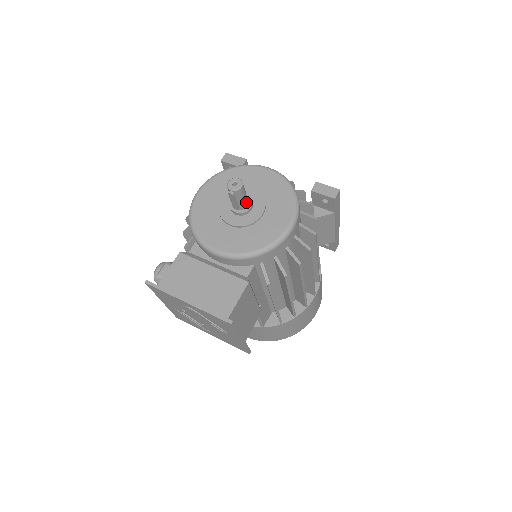
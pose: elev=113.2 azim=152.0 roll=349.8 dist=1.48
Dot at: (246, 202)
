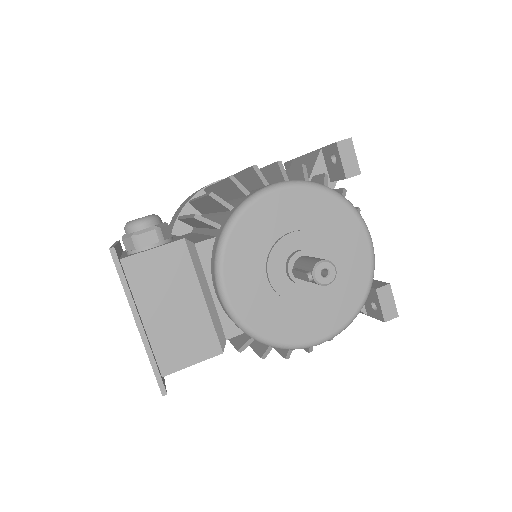
Dot at: occluded
